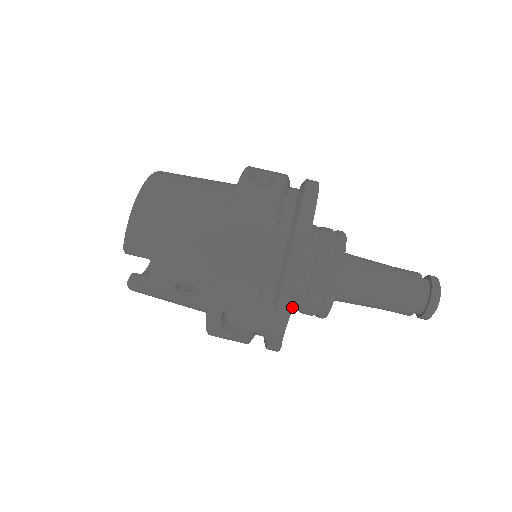
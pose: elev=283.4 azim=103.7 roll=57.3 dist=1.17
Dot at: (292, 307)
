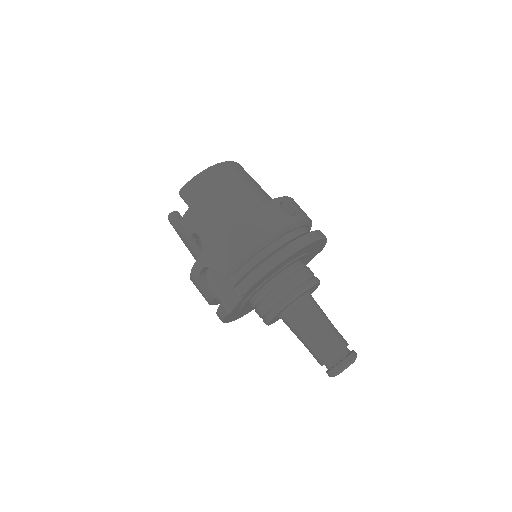
Dot at: (244, 293)
